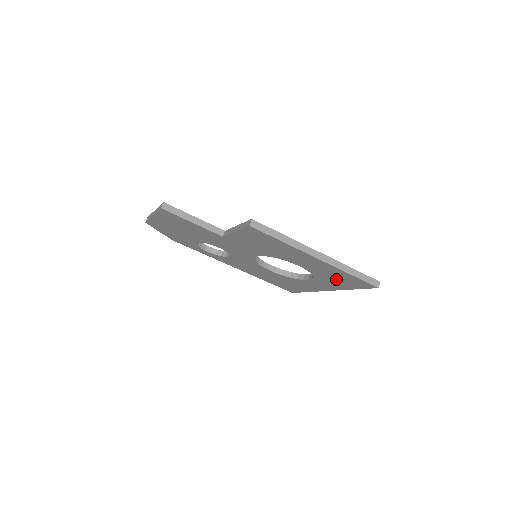
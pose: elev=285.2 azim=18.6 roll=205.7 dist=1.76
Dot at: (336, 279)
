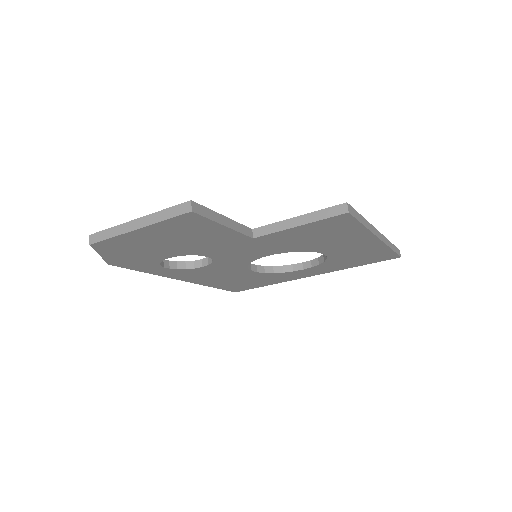
Dot at: (355, 259)
